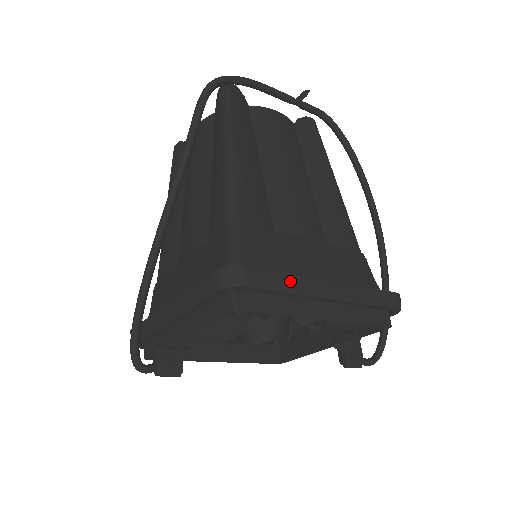
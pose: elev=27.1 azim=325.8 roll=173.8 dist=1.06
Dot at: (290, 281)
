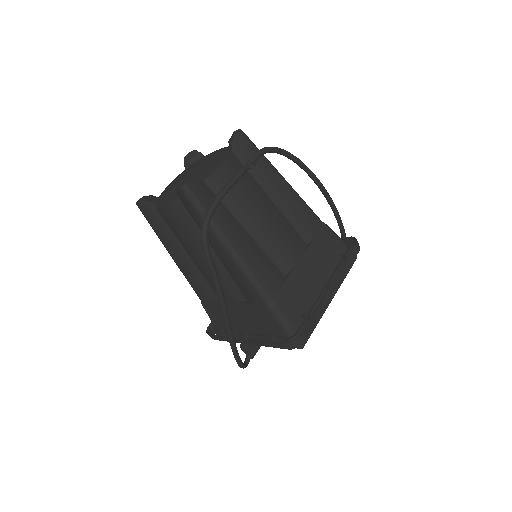
Dot at: (317, 313)
